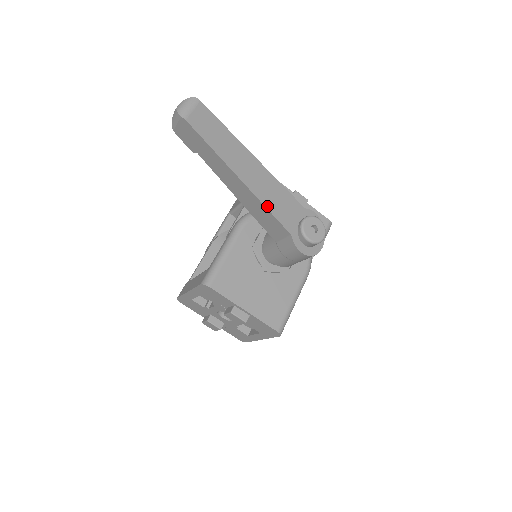
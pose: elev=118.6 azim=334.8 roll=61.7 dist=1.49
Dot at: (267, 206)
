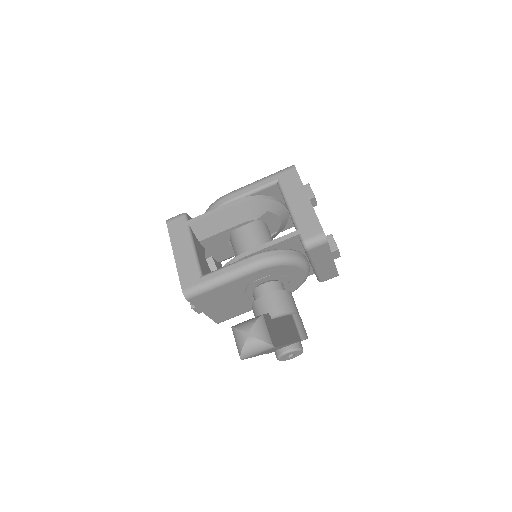
Dot at: occluded
